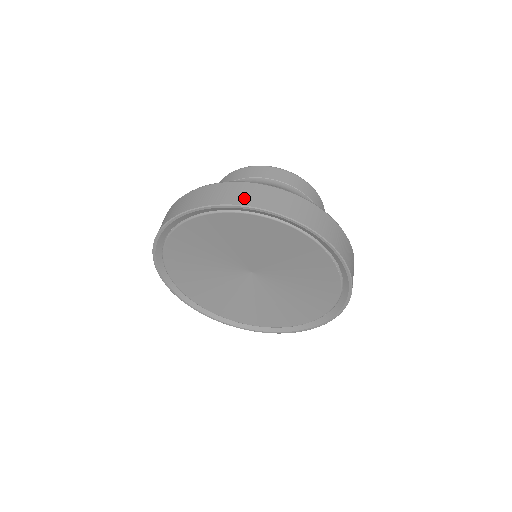
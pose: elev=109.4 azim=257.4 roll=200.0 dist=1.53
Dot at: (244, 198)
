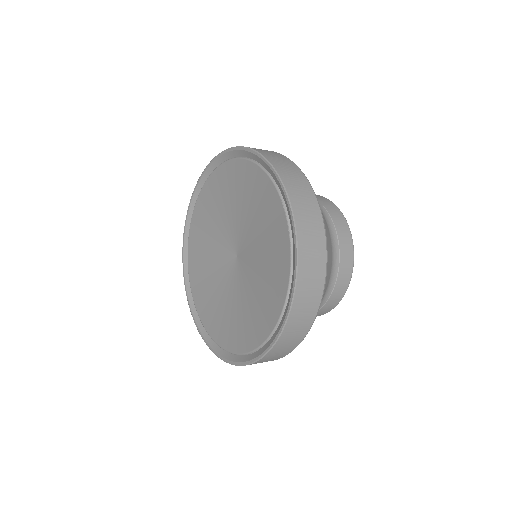
Dot at: occluded
